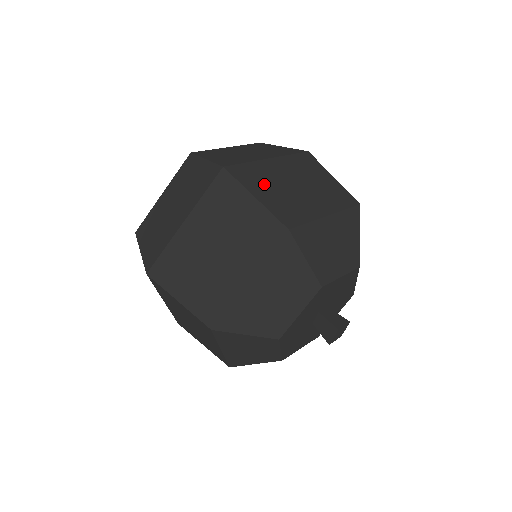
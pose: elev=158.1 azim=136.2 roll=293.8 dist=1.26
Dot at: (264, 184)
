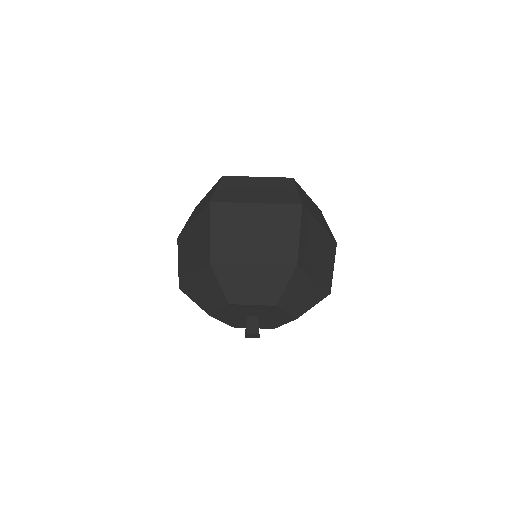
Dot at: (227, 224)
